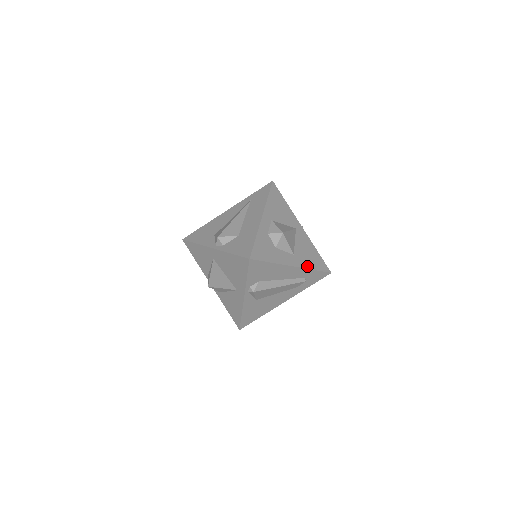
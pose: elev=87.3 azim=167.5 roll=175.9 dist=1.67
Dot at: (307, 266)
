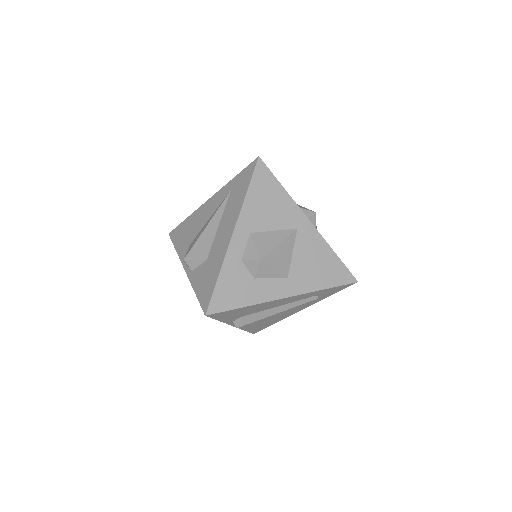
Dot at: (311, 288)
